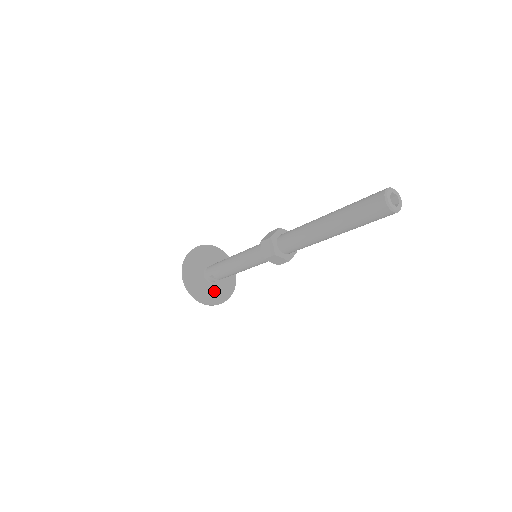
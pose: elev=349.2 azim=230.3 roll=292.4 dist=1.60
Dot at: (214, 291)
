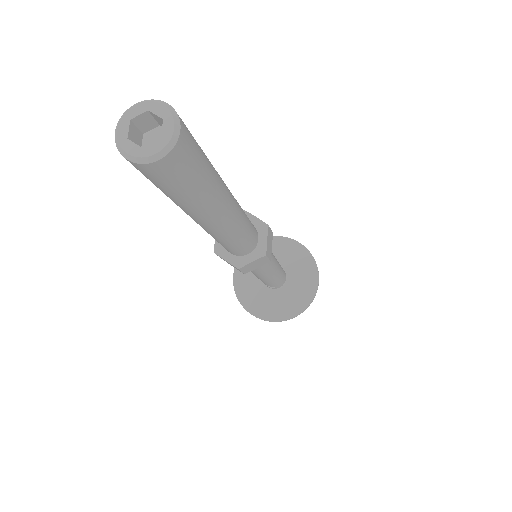
Dot at: (272, 302)
